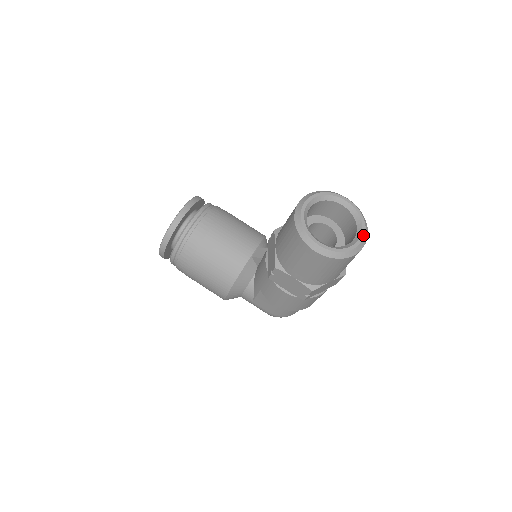
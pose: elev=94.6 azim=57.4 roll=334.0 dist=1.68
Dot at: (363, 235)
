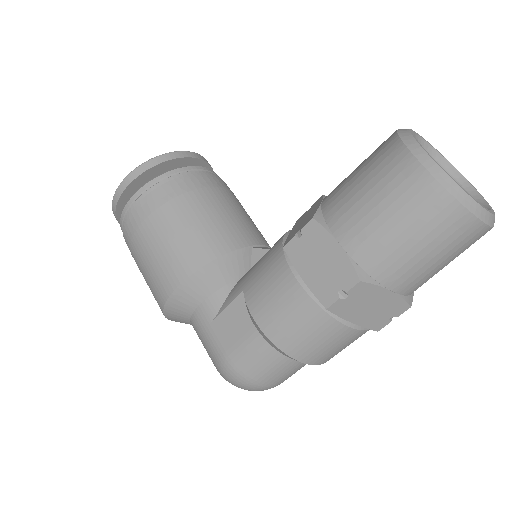
Dot at: (493, 212)
